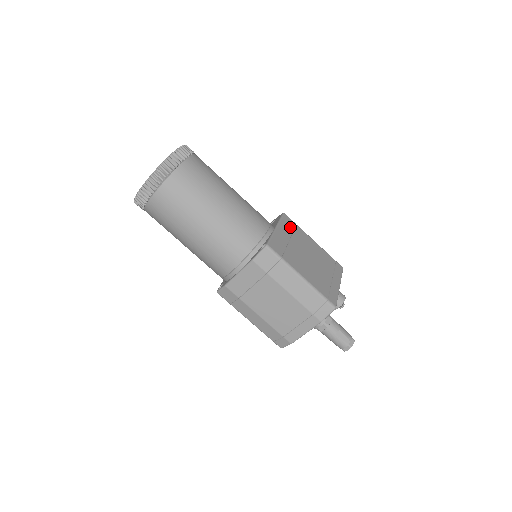
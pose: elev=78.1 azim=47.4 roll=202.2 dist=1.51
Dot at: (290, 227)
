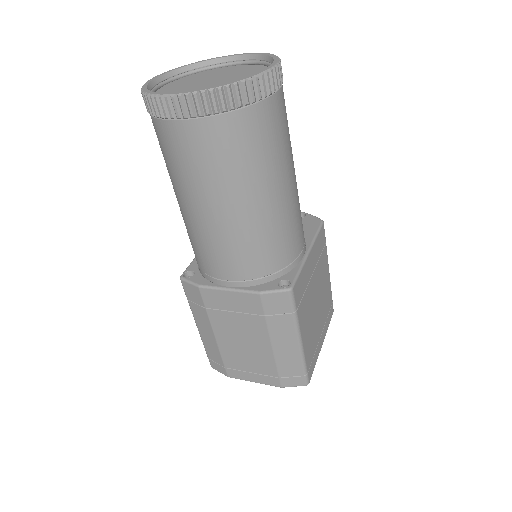
Dot at: (320, 248)
